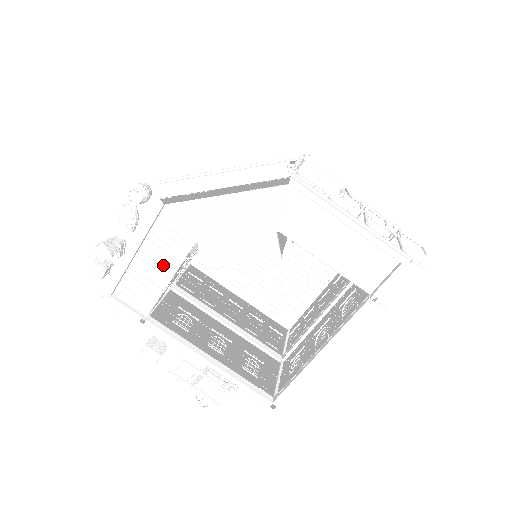
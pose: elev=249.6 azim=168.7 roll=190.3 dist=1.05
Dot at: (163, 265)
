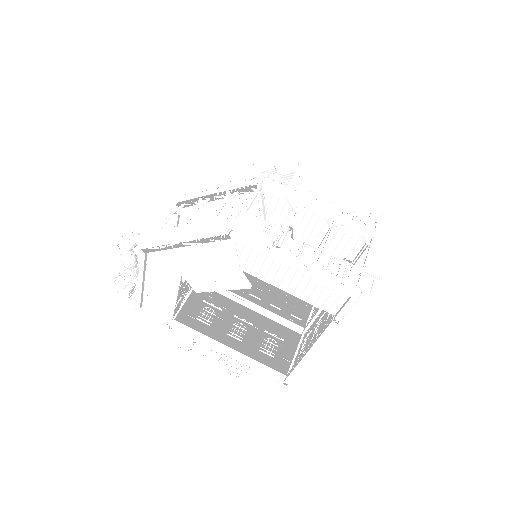
Dot at: (166, 290)
